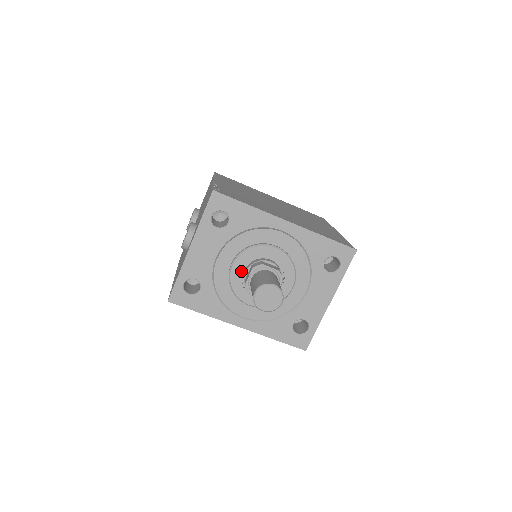
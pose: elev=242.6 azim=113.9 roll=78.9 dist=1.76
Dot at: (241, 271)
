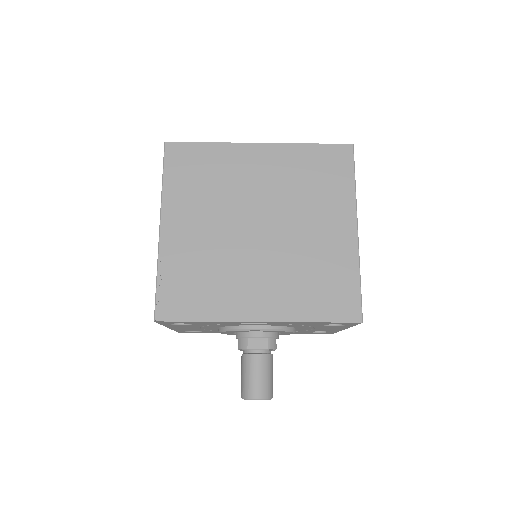
Dot at: (231, 333)
